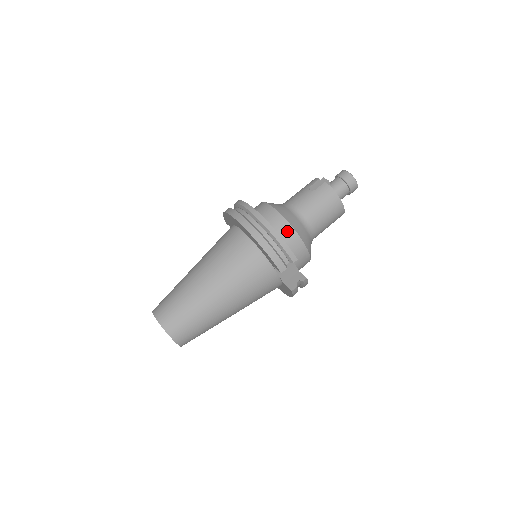
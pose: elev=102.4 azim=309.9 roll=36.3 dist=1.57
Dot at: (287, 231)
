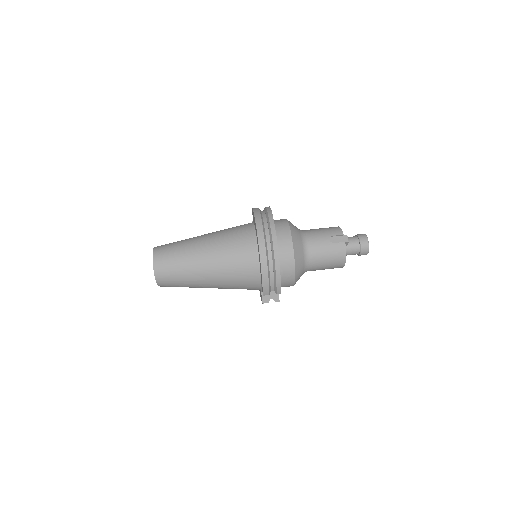
Dot at: (289, 267)
